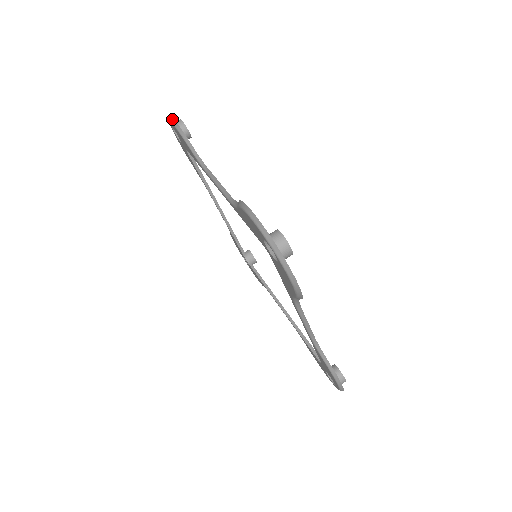
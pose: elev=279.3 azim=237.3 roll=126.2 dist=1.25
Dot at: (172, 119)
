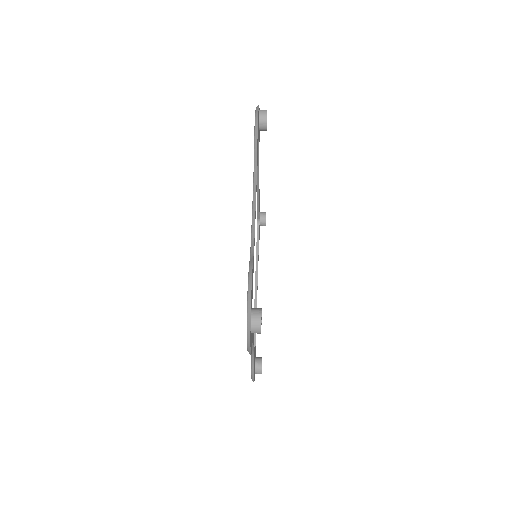
Dot at: occluded
